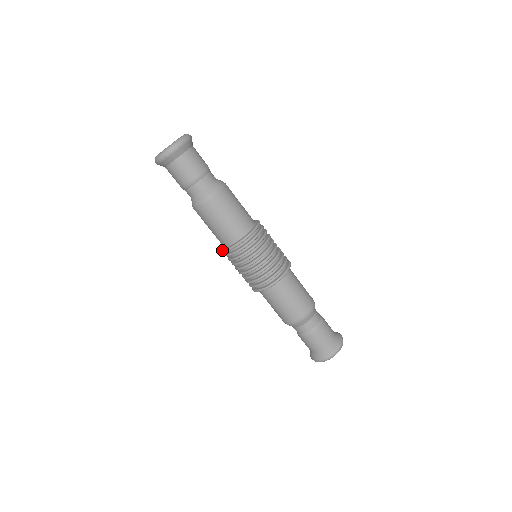
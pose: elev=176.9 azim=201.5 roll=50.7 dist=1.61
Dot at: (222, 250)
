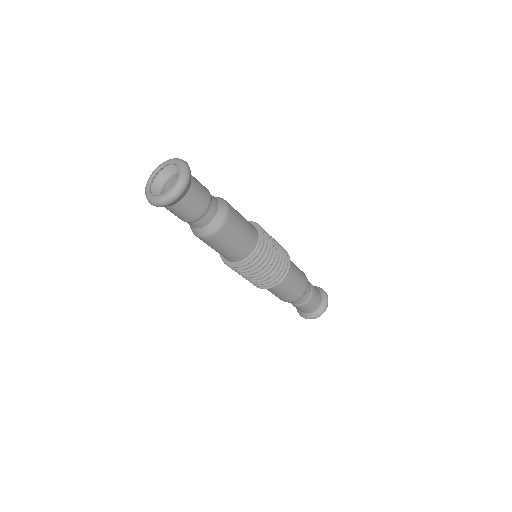
Dot at: (234, 267)
